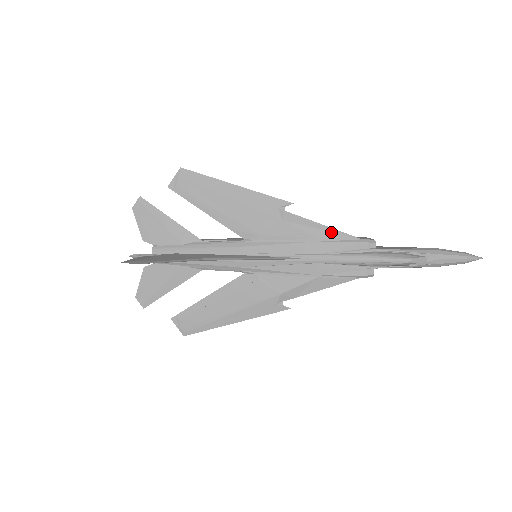
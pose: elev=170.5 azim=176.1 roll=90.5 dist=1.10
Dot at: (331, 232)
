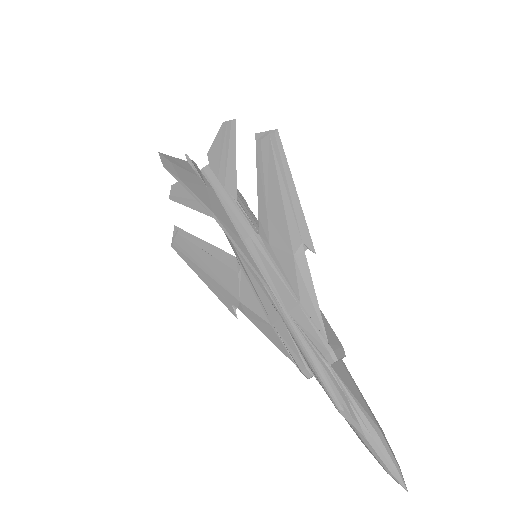
Dot at: (315, 310)
